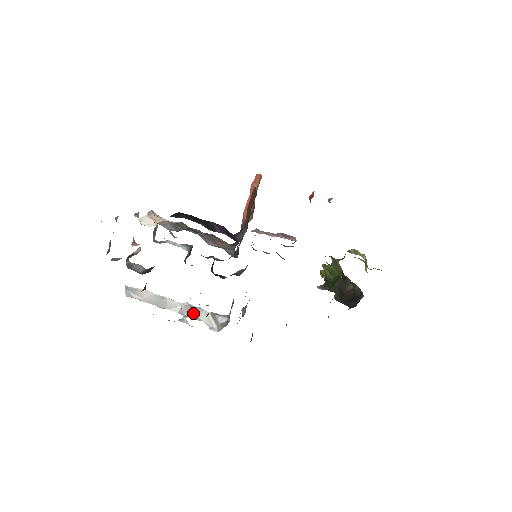
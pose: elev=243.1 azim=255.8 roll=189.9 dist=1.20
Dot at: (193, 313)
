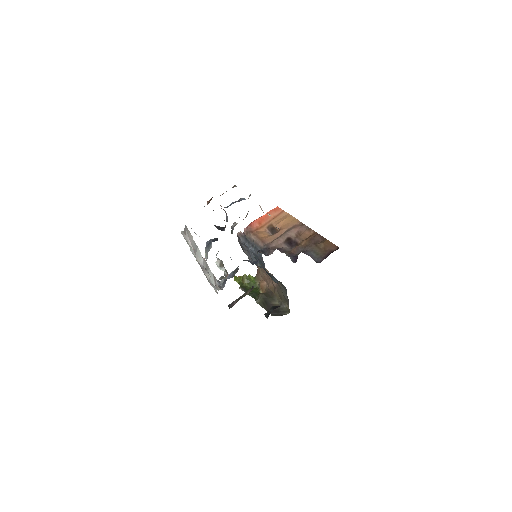
Dot at: (207, 268)
